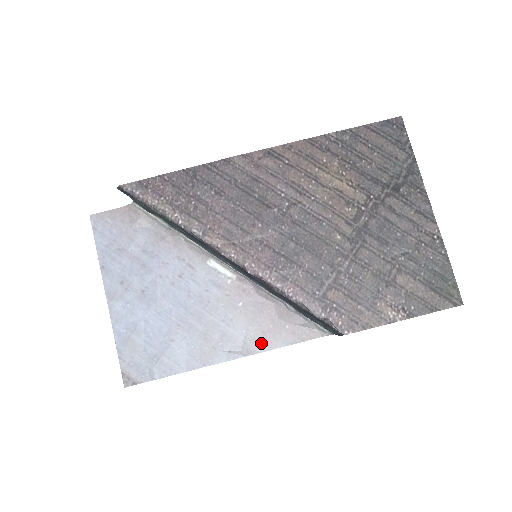
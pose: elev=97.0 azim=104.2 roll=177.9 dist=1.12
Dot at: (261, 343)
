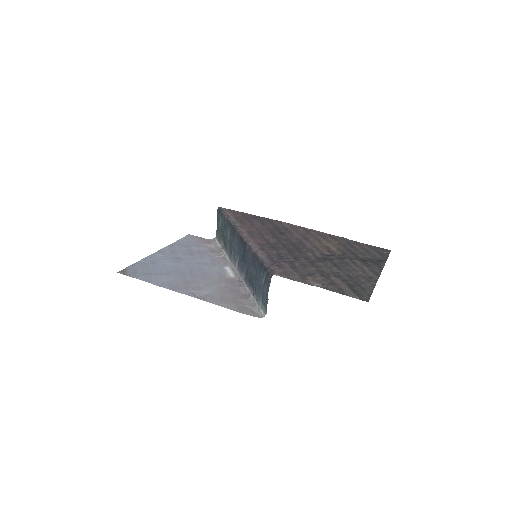
Dot at: (215, 300)
